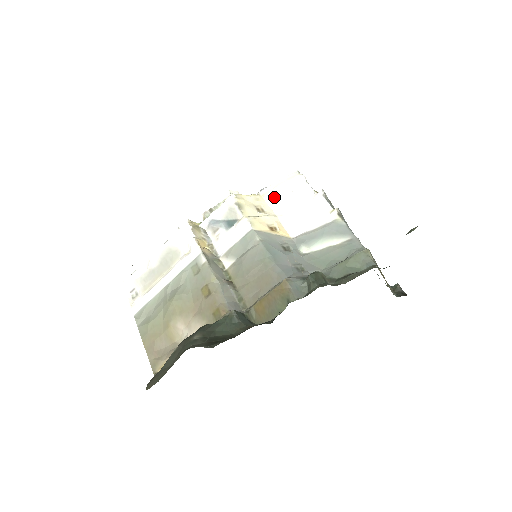
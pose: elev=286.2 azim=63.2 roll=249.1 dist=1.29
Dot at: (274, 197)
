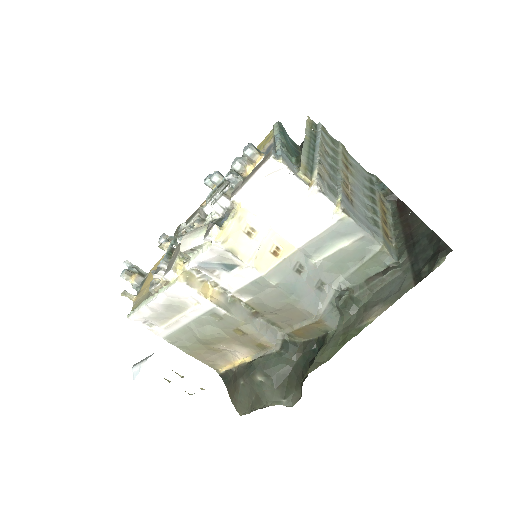
Dot at: (256, 202)
